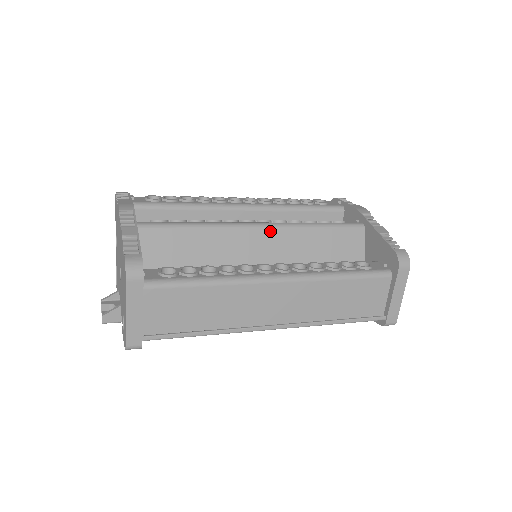
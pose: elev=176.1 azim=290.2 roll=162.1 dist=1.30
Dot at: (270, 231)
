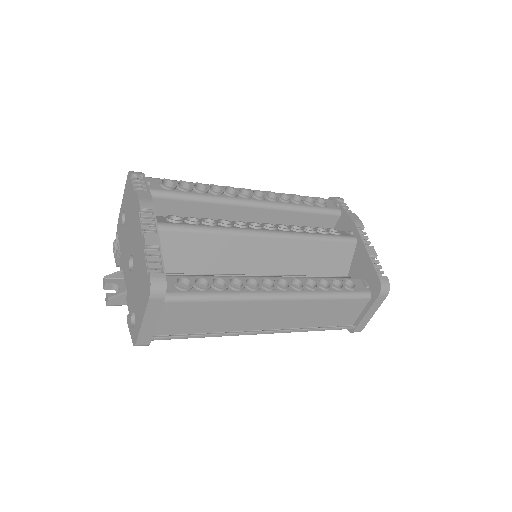
Dot at: (276, 240)
